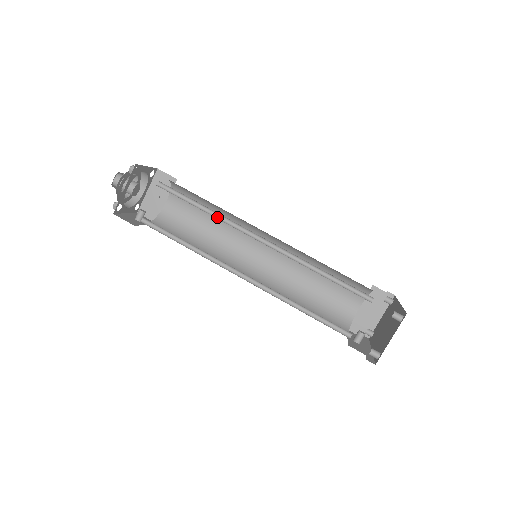
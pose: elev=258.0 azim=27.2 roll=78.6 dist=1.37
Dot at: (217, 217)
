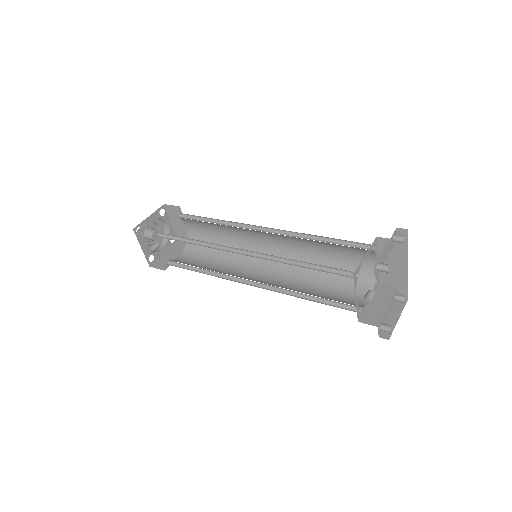
Dot at: (224, 225)
